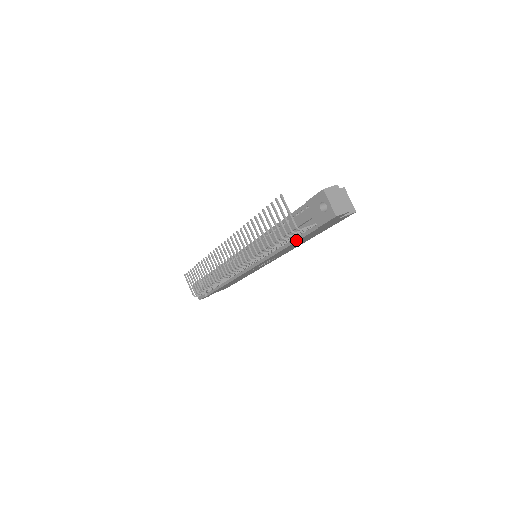
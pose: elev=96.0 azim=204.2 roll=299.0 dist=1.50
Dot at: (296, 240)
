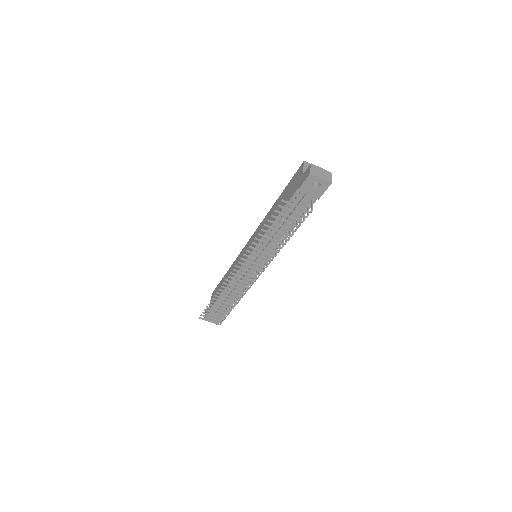
Dot at: occluded
